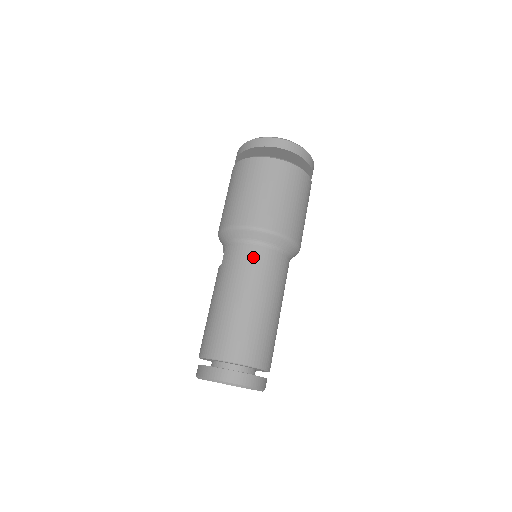
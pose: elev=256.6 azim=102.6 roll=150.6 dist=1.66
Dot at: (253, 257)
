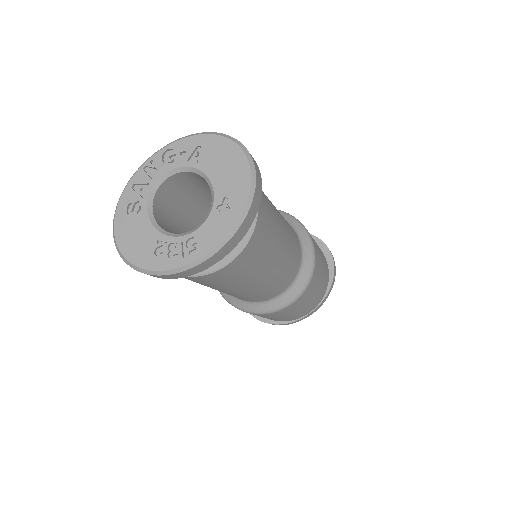
Dot at: occluded
